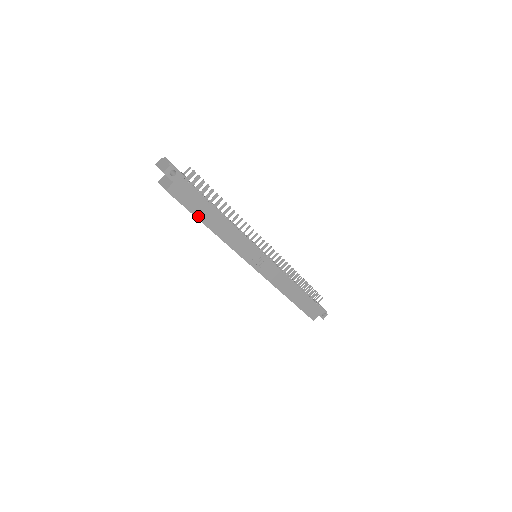
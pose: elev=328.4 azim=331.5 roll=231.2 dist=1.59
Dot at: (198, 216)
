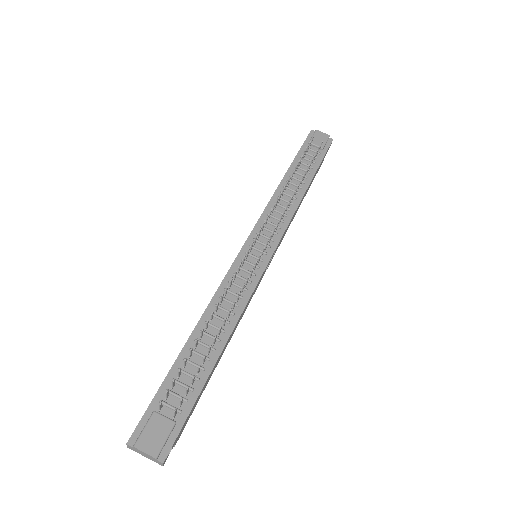
Dot at: (208, 381)
